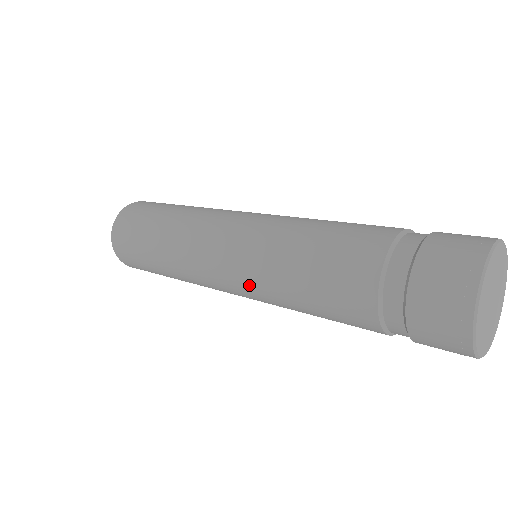
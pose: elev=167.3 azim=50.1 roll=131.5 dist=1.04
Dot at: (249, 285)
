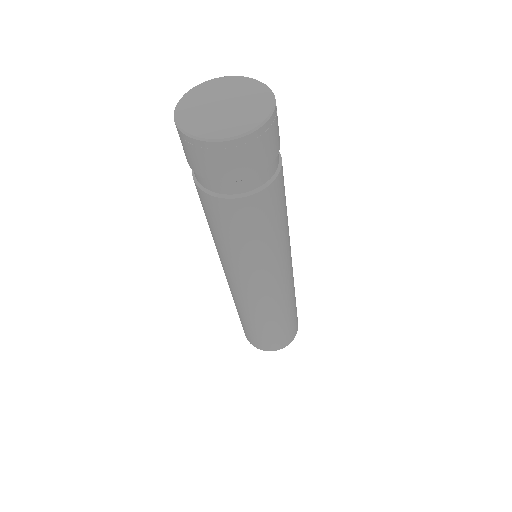
Dot at: (220, 259)
